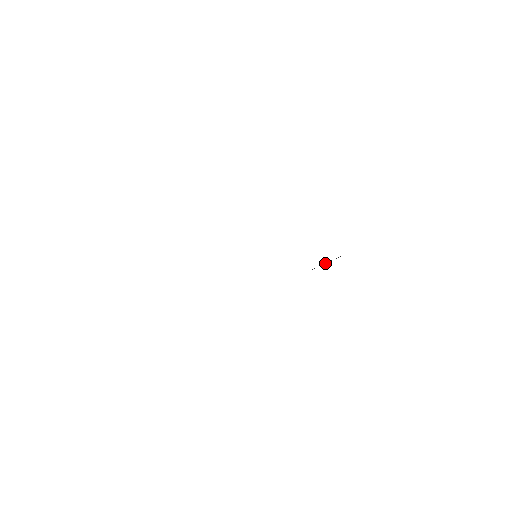
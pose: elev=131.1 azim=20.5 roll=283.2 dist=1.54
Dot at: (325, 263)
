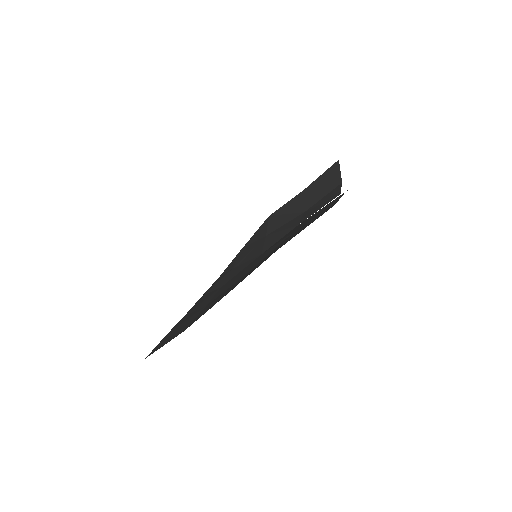
Dot at: (325, 182)
